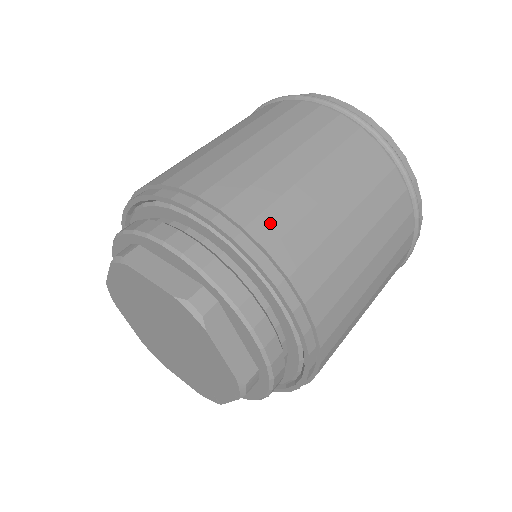
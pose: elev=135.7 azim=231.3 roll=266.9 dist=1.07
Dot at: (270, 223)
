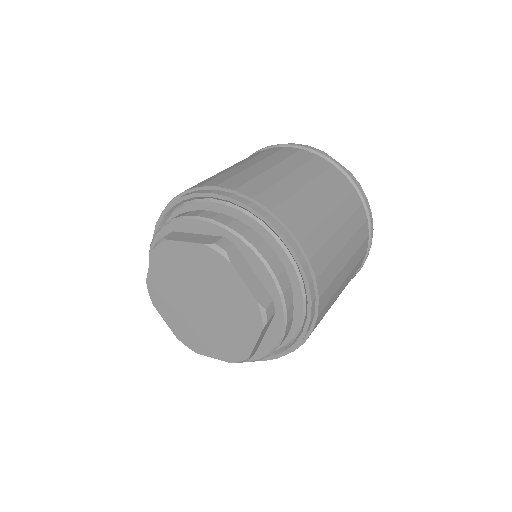
Dot at: (325, 278)
